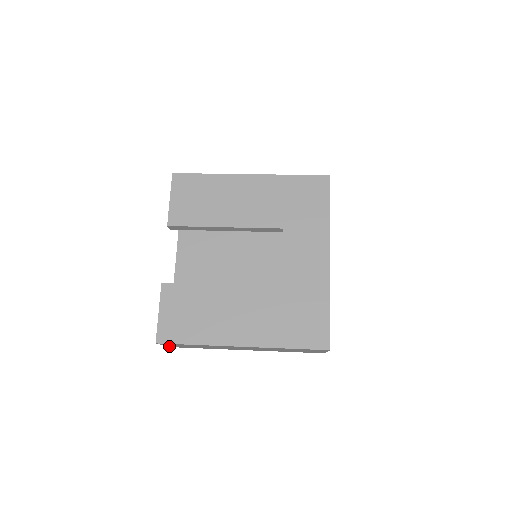
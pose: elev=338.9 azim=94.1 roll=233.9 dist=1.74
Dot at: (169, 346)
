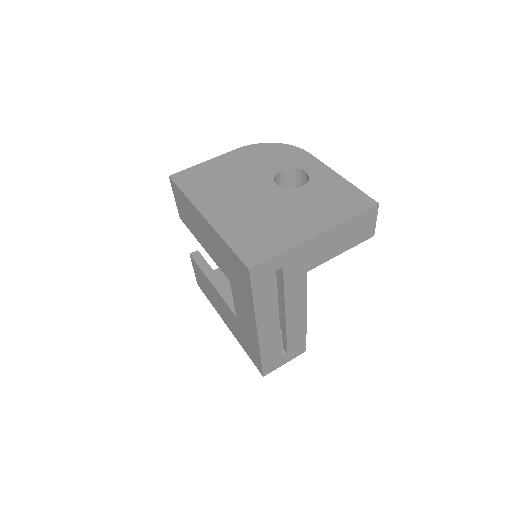
Dot at: occluded
